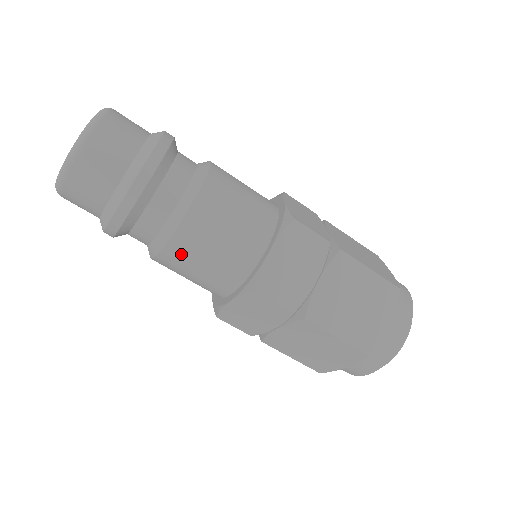
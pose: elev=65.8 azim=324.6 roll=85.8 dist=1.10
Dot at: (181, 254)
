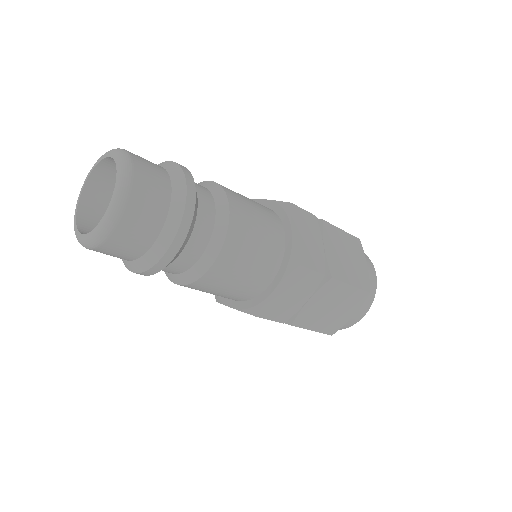
Dot at: (196, 289)
